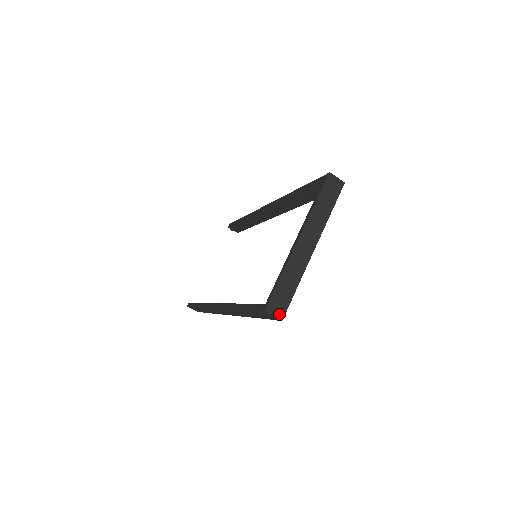
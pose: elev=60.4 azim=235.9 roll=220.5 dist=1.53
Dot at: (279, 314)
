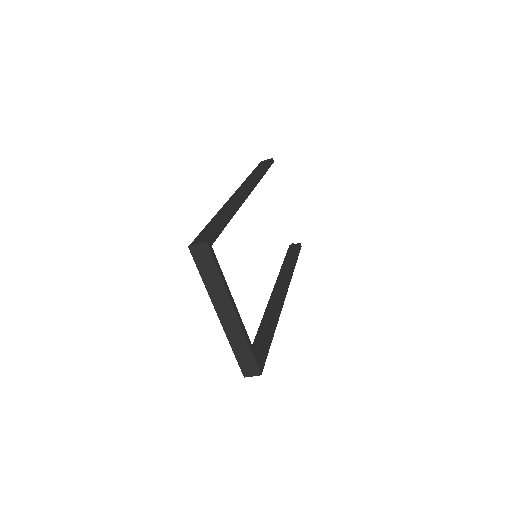
Dot at: (255, 373)
